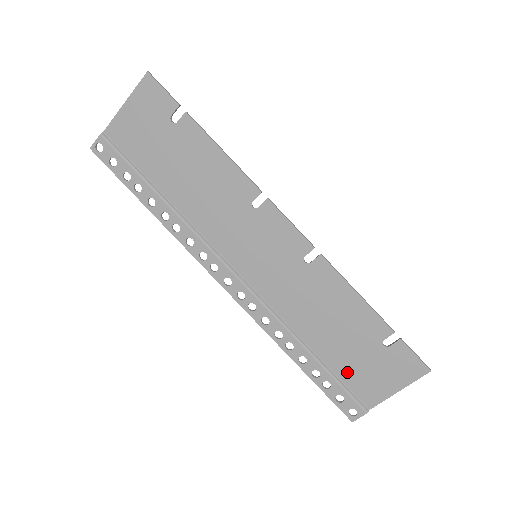
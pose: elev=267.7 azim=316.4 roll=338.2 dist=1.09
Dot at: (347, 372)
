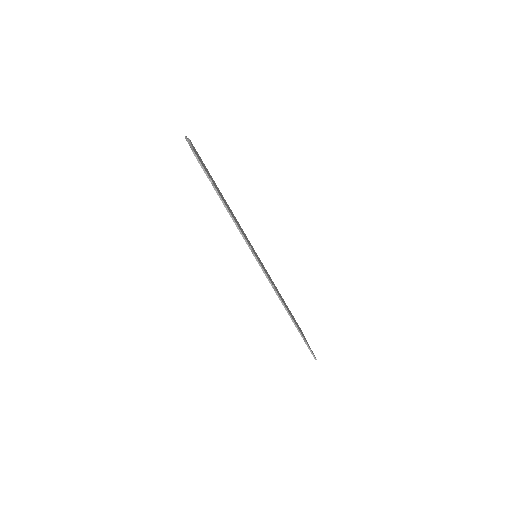
Dot at: occluded
